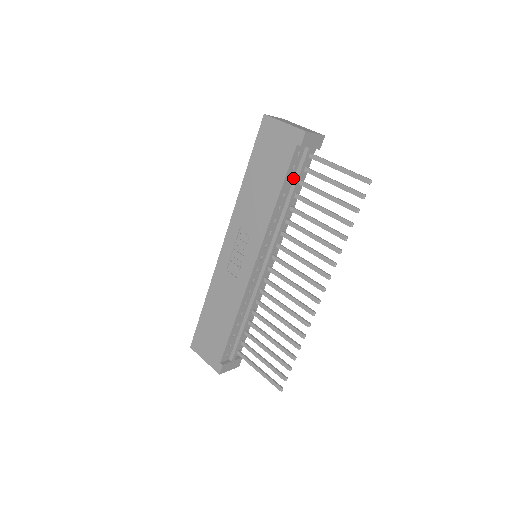
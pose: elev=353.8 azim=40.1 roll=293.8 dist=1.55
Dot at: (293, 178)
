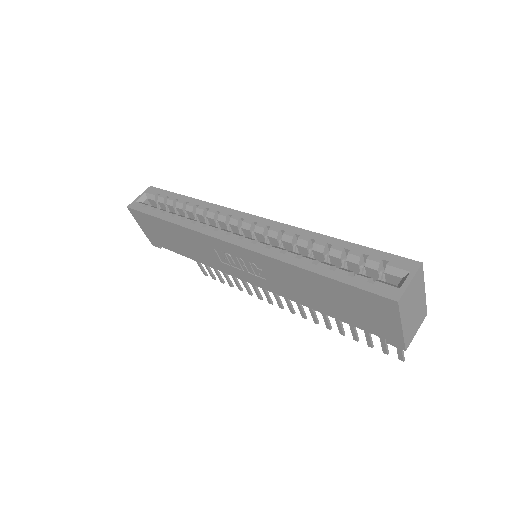
Dot at: occluded
